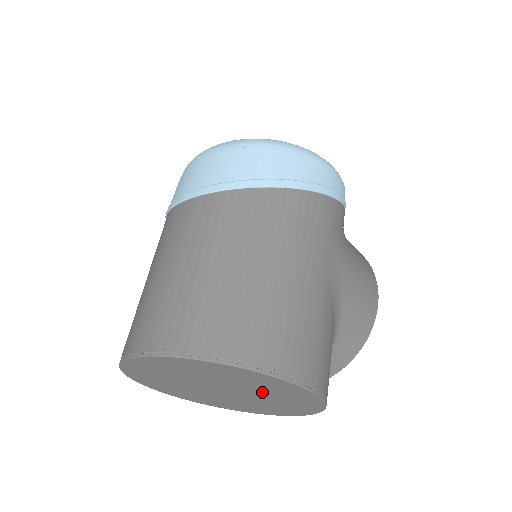
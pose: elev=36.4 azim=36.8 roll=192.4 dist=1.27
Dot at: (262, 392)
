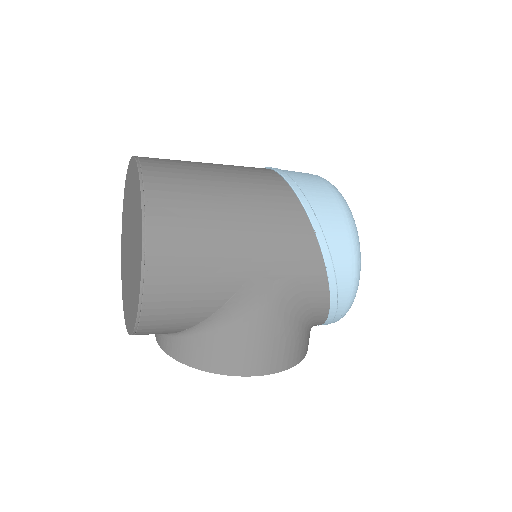
Dot at: (134, 262)
